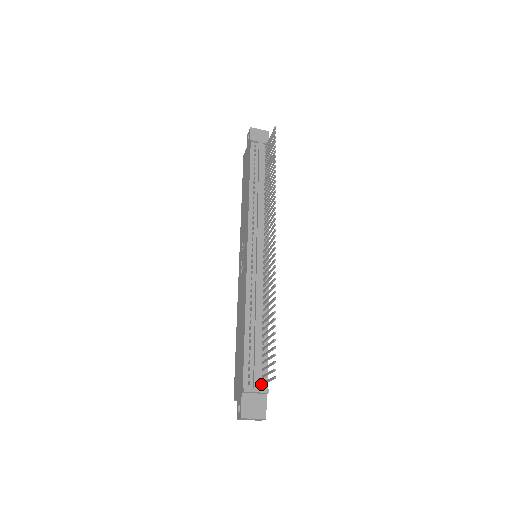
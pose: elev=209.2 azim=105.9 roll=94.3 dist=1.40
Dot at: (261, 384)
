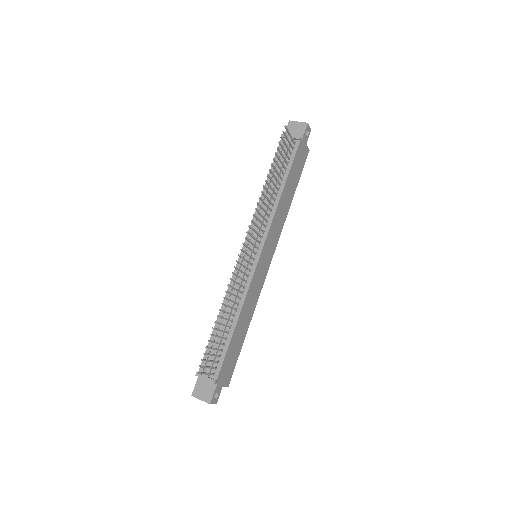
Dot at: (213, 374)
